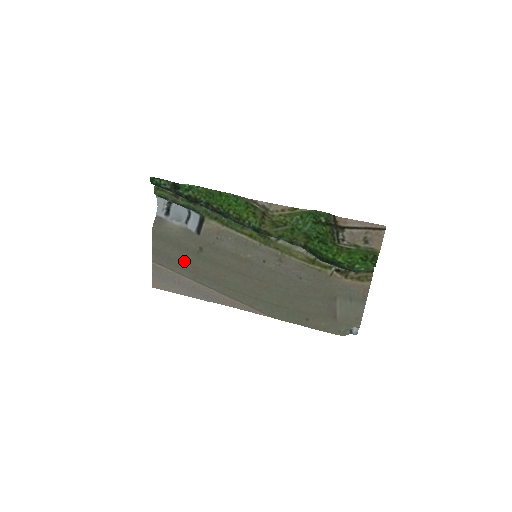
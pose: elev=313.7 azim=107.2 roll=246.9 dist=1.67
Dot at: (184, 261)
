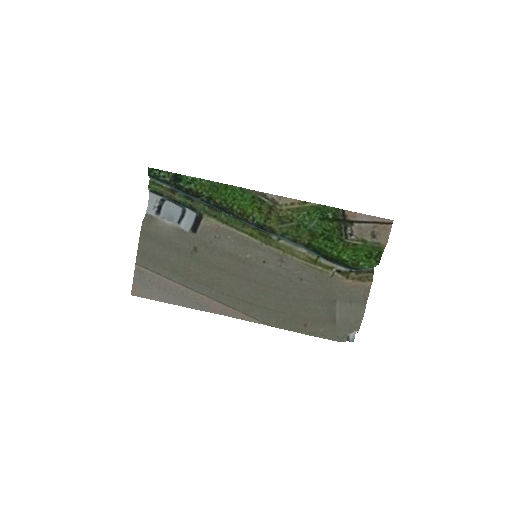
Dot at: (174, 263)
